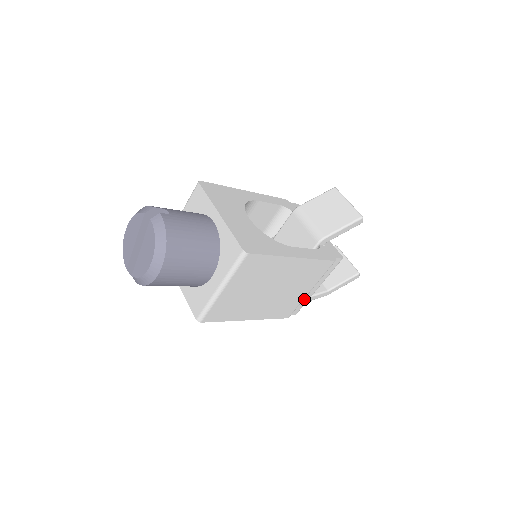
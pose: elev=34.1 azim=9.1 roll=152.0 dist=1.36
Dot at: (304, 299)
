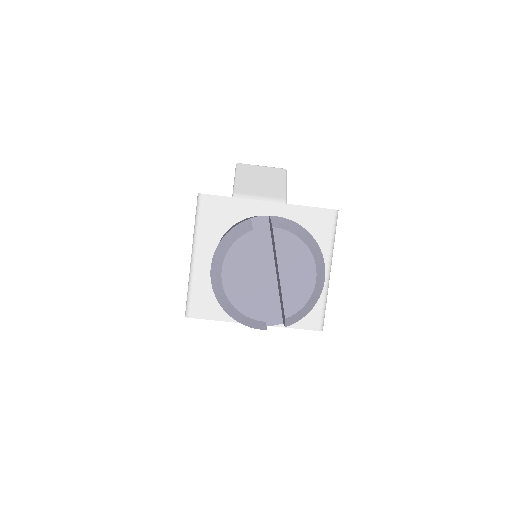
Dot at: occluded
